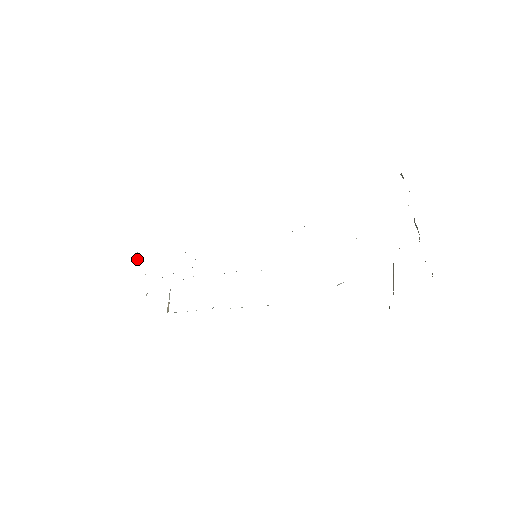
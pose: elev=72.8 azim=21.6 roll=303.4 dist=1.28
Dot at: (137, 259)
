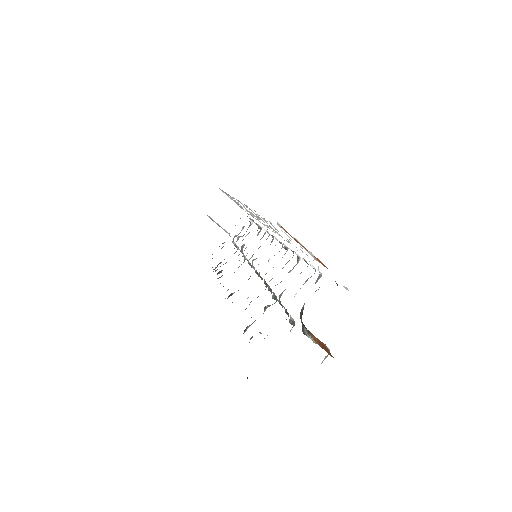
Dot at: occluded
